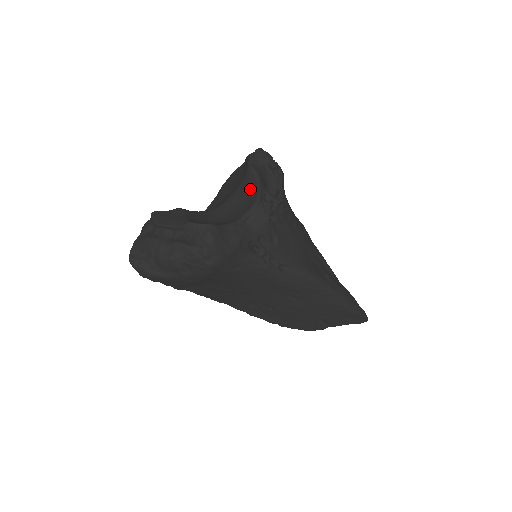
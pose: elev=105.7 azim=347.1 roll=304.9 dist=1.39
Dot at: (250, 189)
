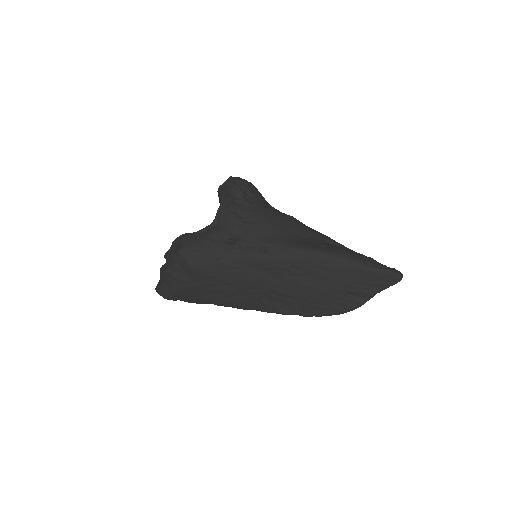
Dot at: occluded
